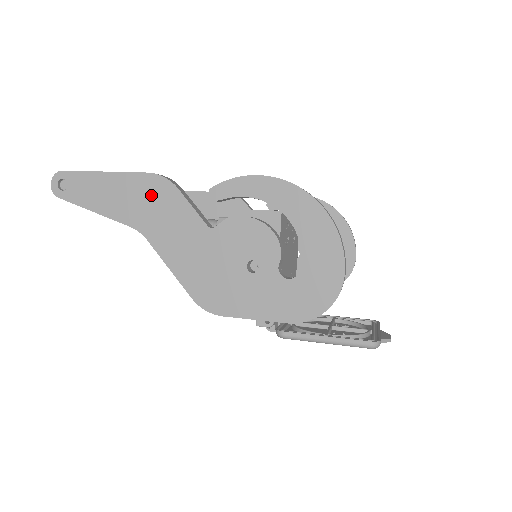
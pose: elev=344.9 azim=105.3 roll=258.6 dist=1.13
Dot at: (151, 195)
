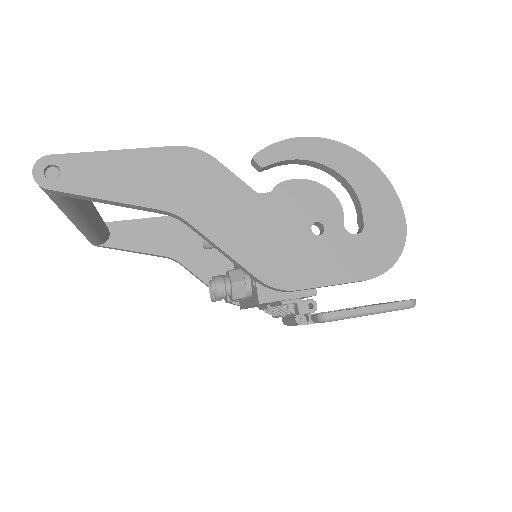
Dot at: (184, 170)
